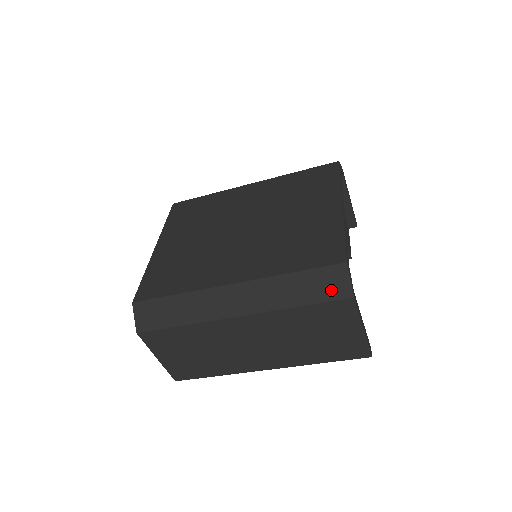
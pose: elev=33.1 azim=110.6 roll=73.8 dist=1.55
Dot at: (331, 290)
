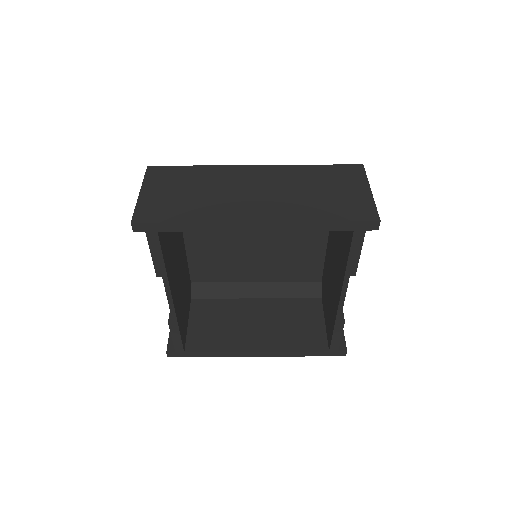
Dot at: occluded
